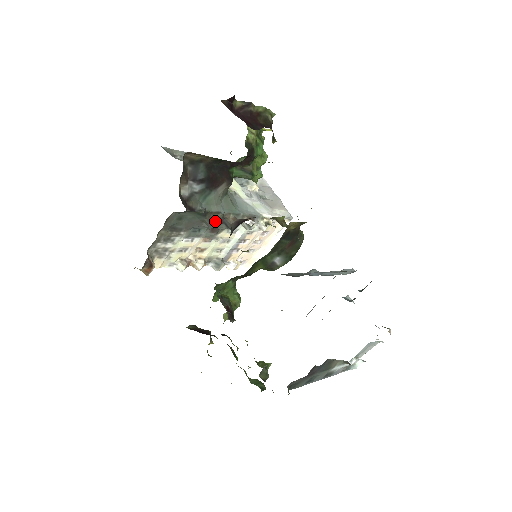
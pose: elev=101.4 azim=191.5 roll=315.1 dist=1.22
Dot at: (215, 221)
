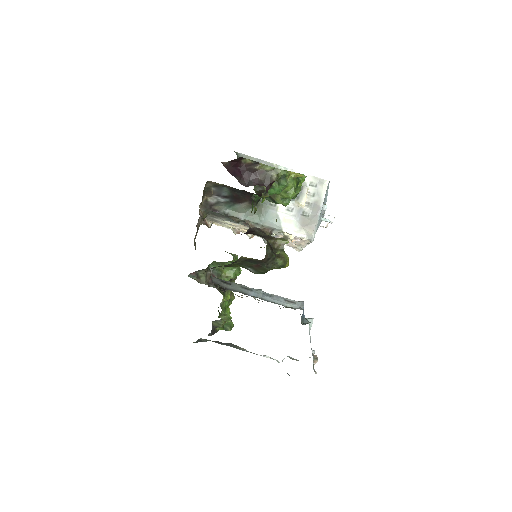
Dot at: (238, 222)
